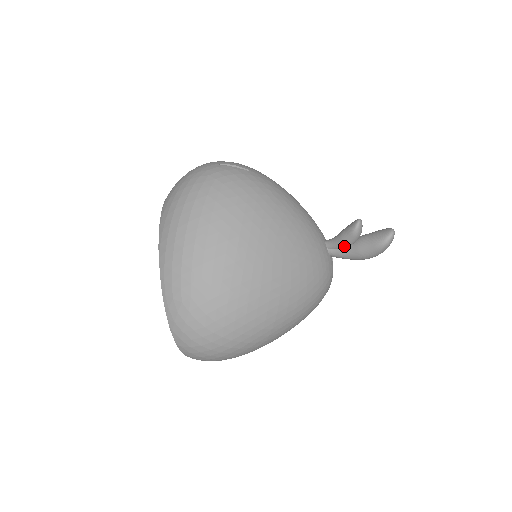
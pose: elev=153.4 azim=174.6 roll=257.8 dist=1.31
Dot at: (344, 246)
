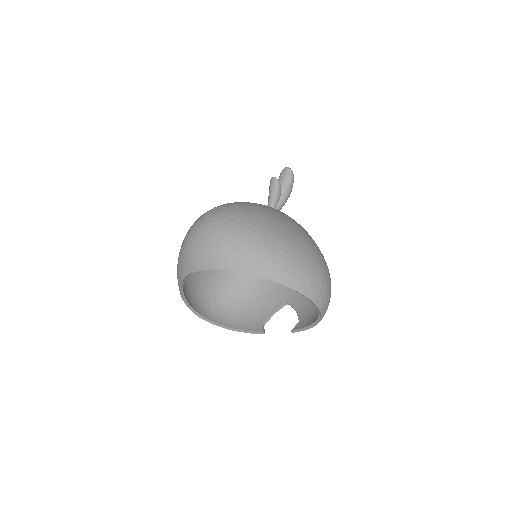
Dot at: (279, 199)
